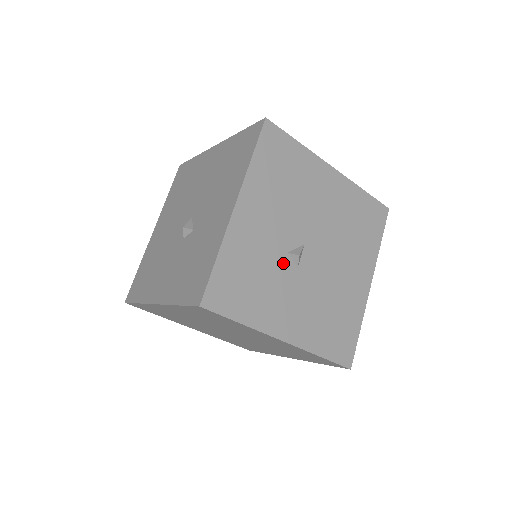
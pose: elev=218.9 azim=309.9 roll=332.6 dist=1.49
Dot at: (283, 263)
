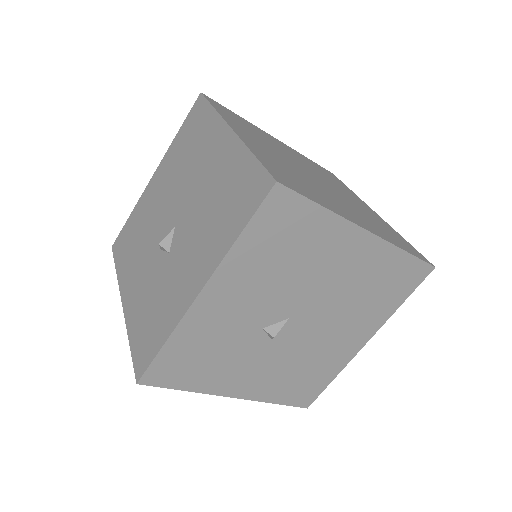
Dot at: (253, 338)
